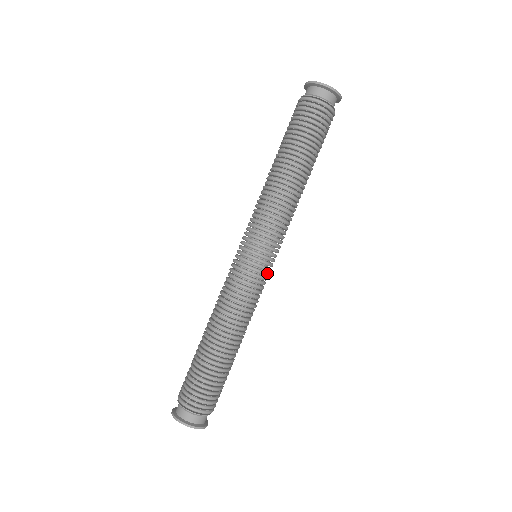
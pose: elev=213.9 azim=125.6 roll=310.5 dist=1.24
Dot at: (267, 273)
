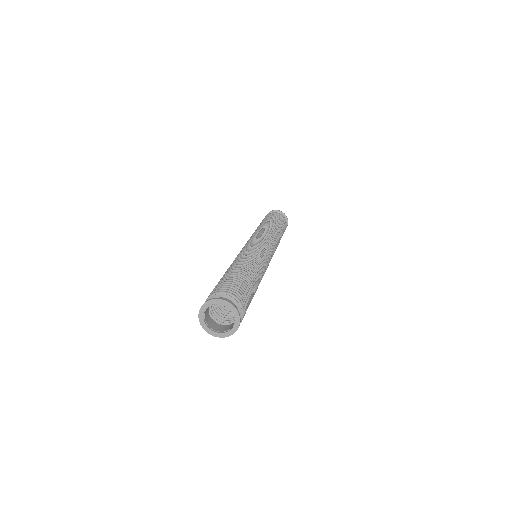
Dot at: (269, 261)
